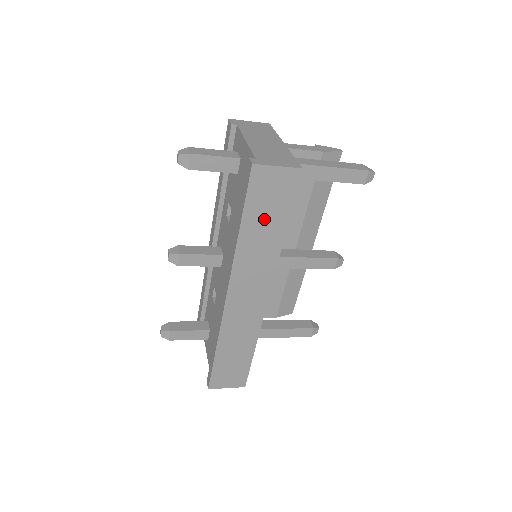
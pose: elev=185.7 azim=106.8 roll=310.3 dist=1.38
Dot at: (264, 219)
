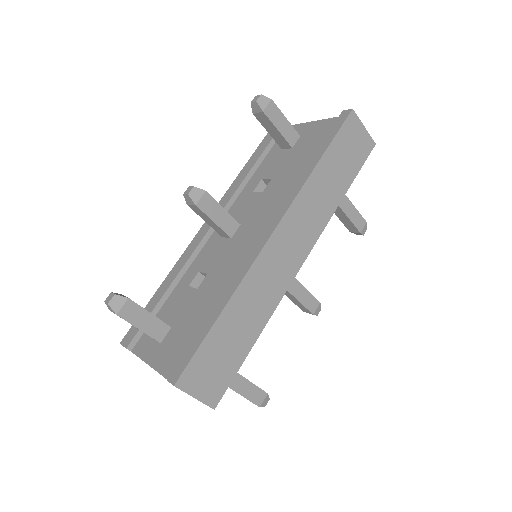
Dot at: (337, 167)
